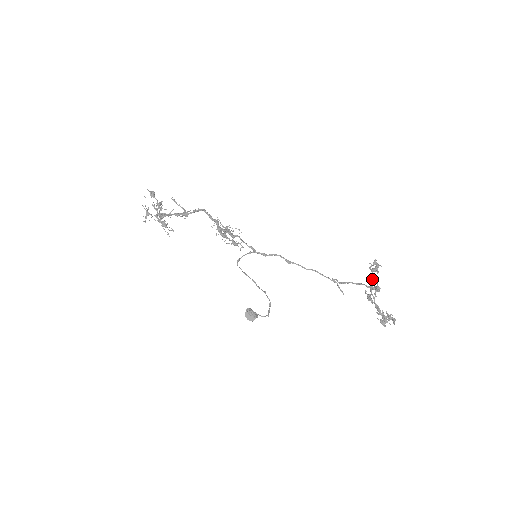
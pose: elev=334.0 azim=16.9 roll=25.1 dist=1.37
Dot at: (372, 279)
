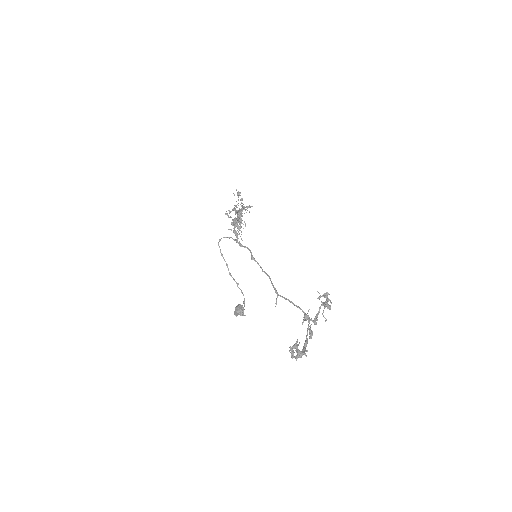
Dot at: (318, 312)
